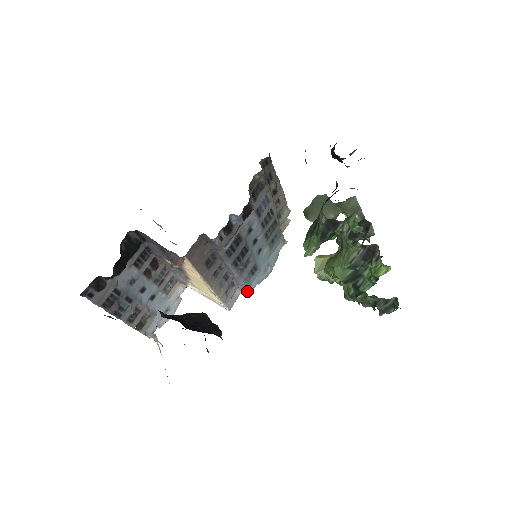
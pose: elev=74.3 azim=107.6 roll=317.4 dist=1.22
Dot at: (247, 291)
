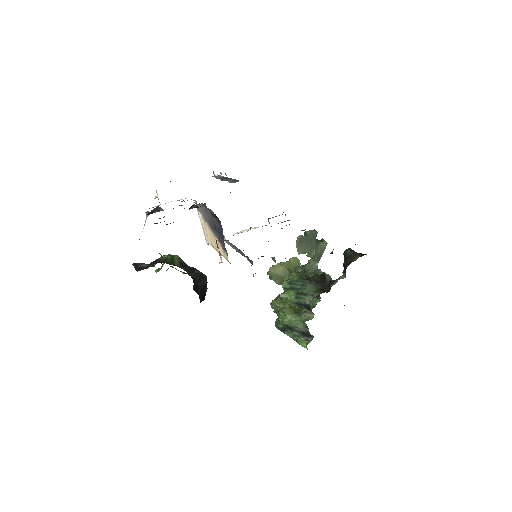
Dot at: occluded
